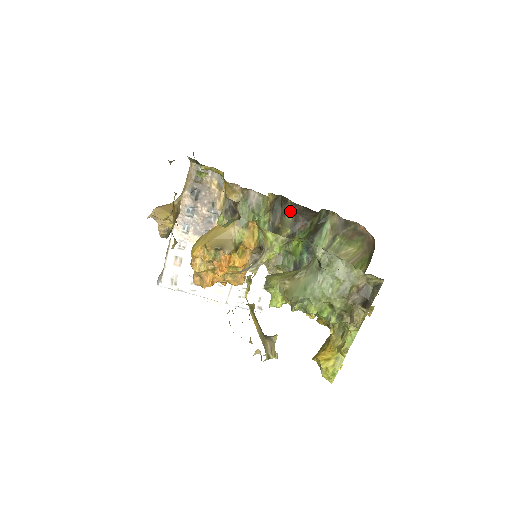
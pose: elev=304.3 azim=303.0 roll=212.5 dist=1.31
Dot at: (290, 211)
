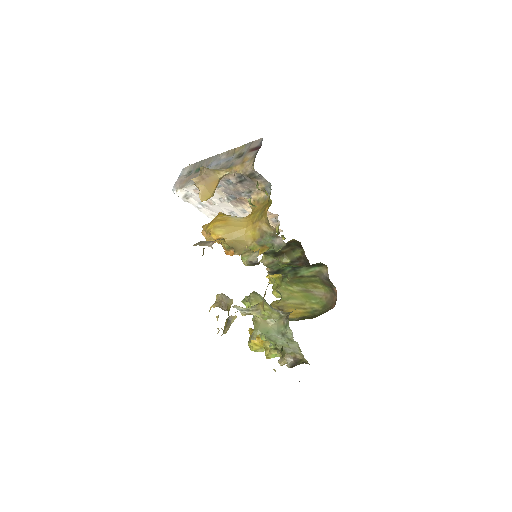
Dot at: (299, 252)
